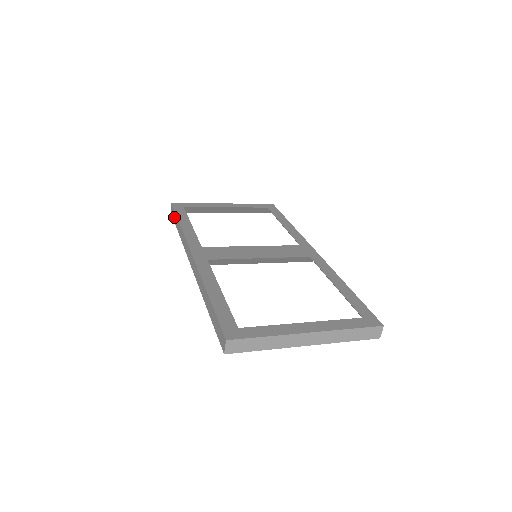
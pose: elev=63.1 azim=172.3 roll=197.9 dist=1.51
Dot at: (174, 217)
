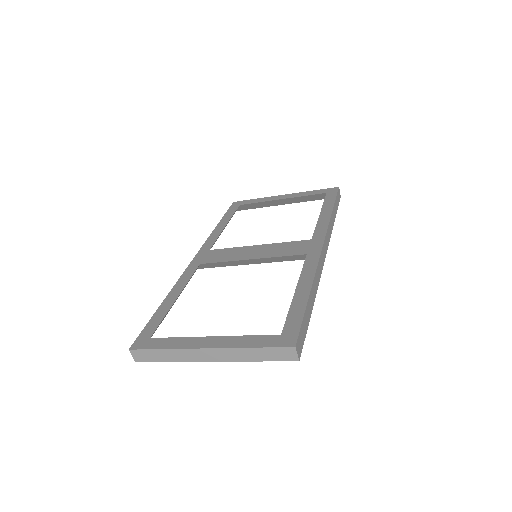
Dot at: occluded
